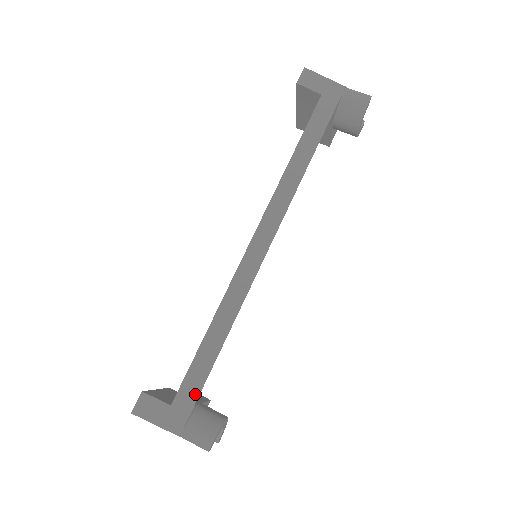
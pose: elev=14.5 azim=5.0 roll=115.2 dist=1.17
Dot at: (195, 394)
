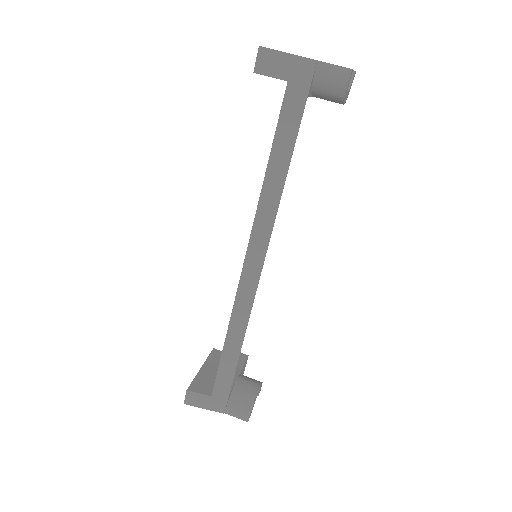
Dot at: (227, 388)
